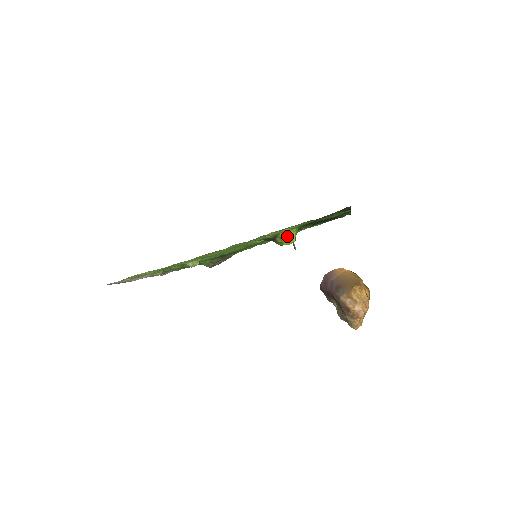
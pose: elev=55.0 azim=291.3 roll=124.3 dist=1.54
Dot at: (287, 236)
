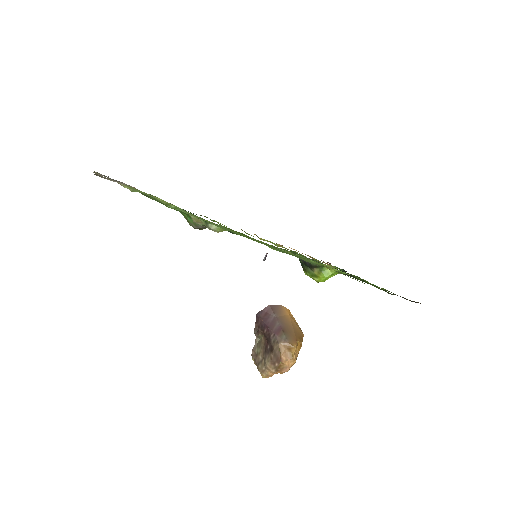
Dot at: (329, 275)
